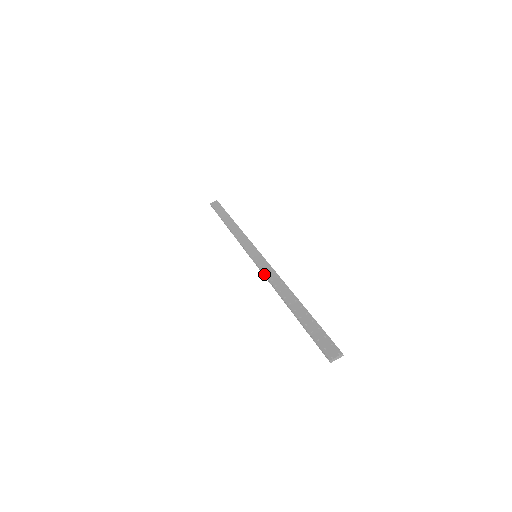
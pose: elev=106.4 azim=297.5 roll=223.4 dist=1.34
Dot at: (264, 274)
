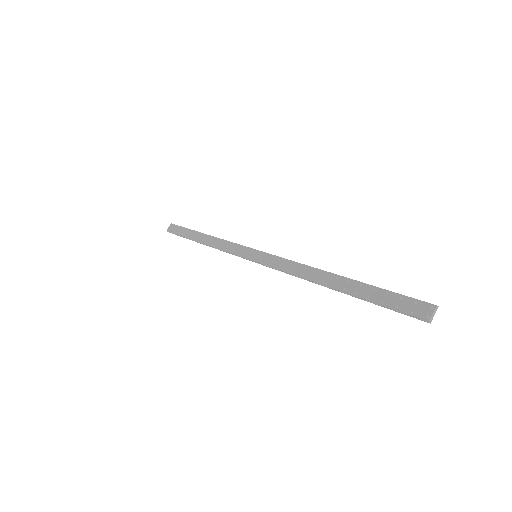
Dot at: (280, 270)
